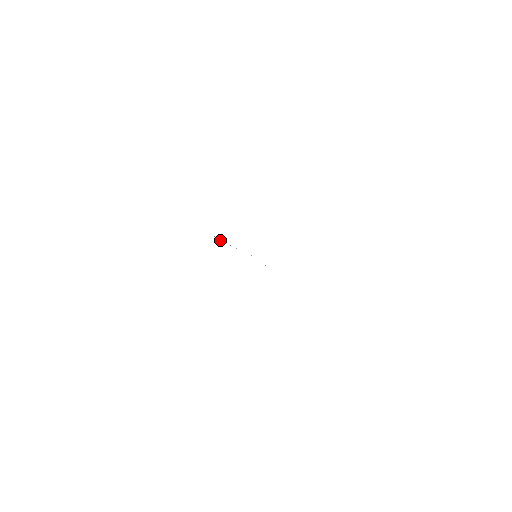
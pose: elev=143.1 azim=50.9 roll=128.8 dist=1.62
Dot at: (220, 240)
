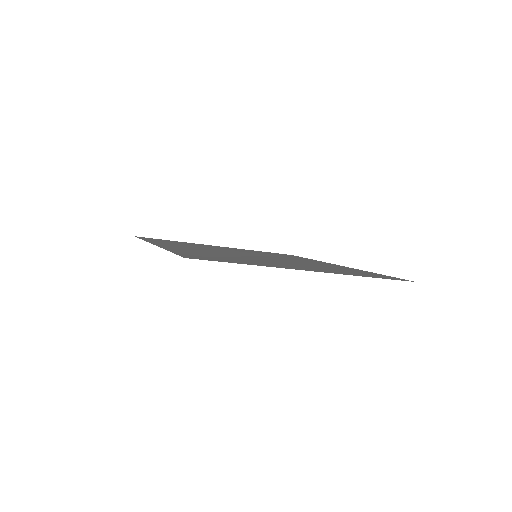
Dot at: (246, 251)
